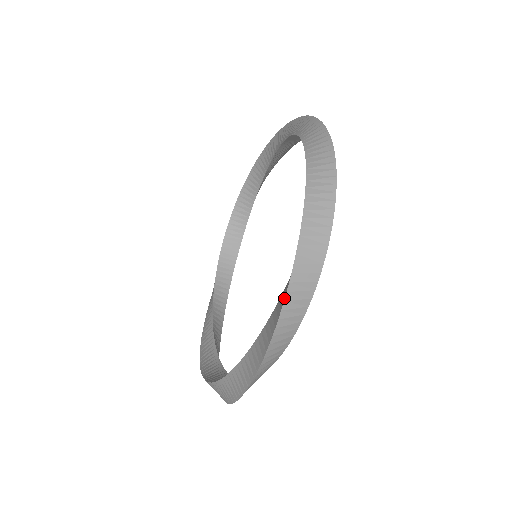
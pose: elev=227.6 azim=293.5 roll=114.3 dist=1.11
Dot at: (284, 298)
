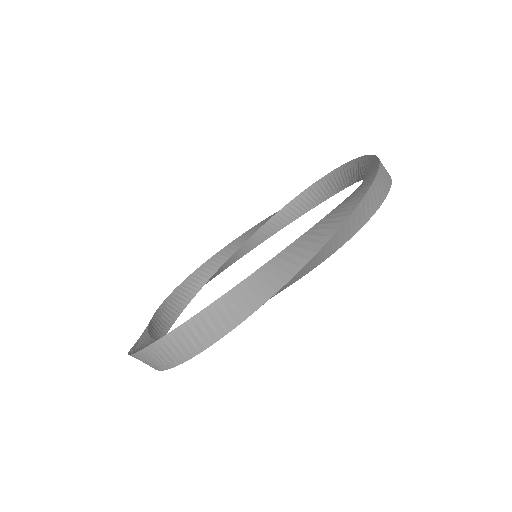
Dot at: (378, 165)
